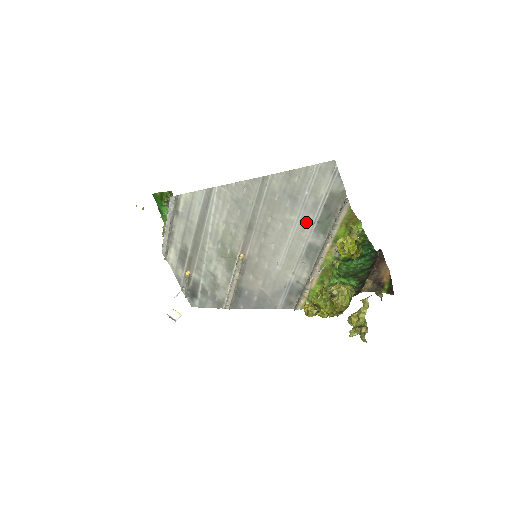
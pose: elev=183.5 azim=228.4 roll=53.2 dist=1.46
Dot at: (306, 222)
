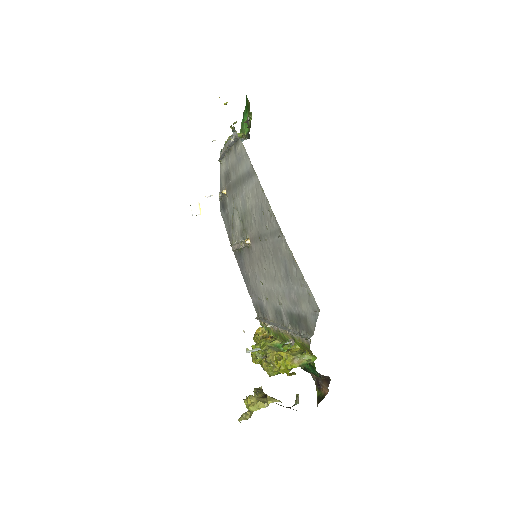
Dot at: (286, 299)
